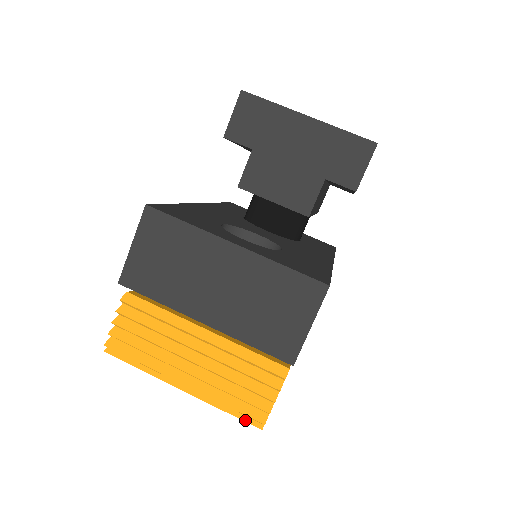
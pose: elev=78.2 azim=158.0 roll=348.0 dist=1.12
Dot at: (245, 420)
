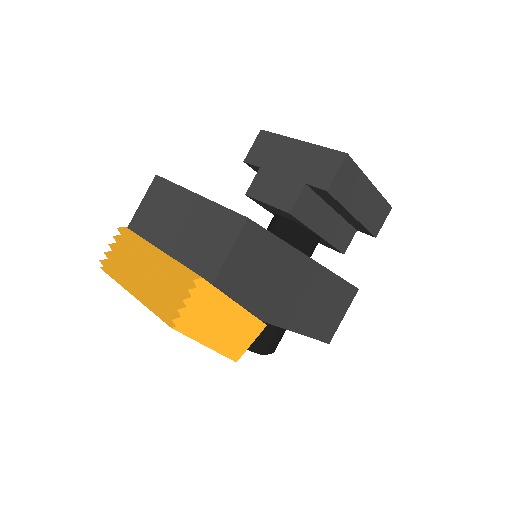
Dot at: (163, 320)
